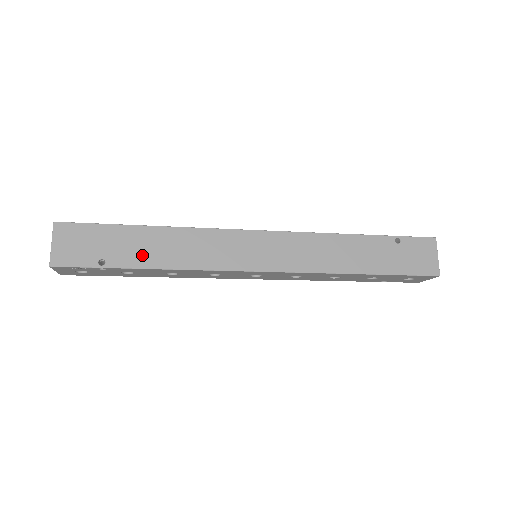
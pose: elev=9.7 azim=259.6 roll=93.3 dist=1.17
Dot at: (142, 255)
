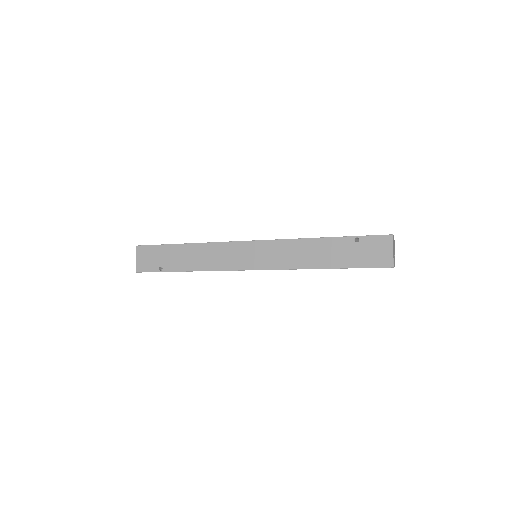
Dot at: (181, 263)
